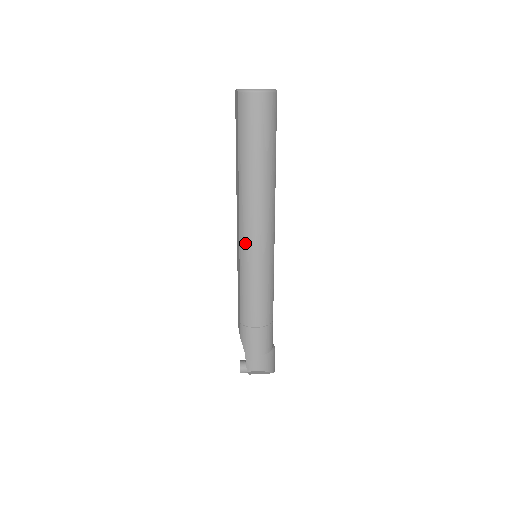
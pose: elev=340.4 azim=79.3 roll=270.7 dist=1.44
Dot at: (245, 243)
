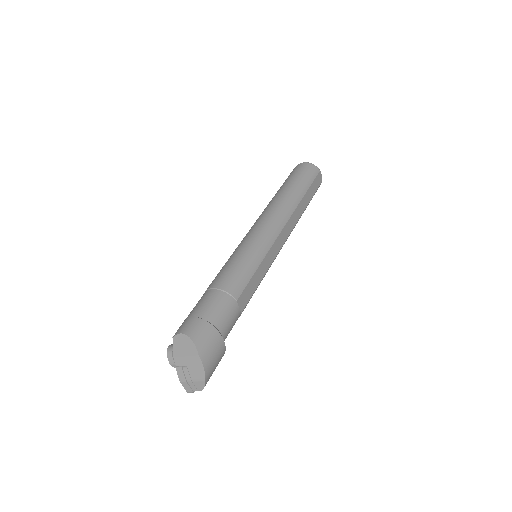
Dot at: (249, 231)
